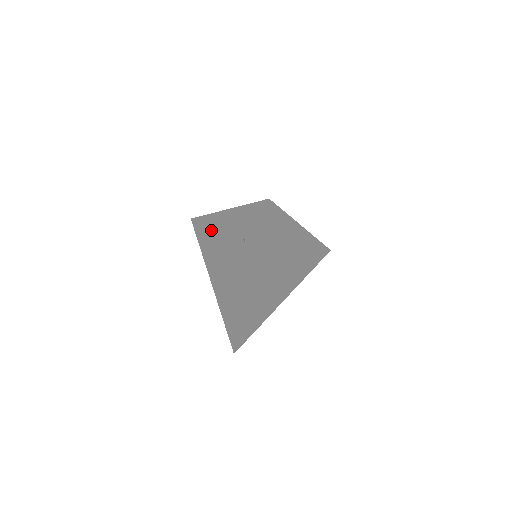
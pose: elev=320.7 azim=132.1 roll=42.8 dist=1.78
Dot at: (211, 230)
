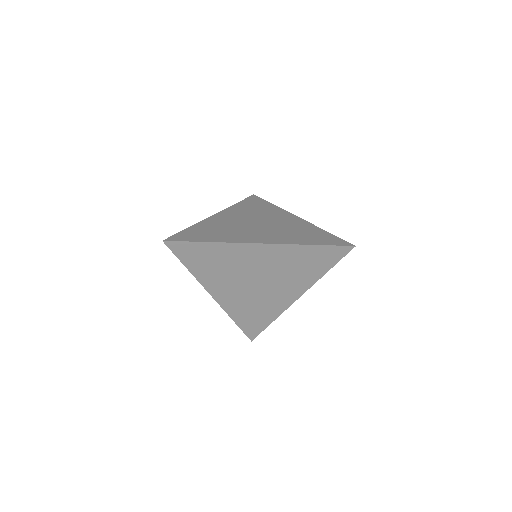
Dot at: occluded
